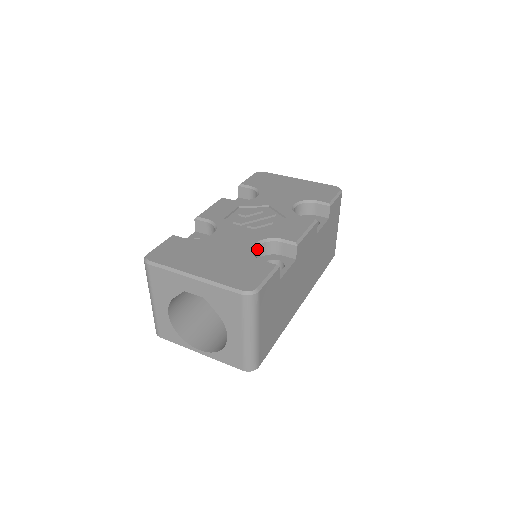
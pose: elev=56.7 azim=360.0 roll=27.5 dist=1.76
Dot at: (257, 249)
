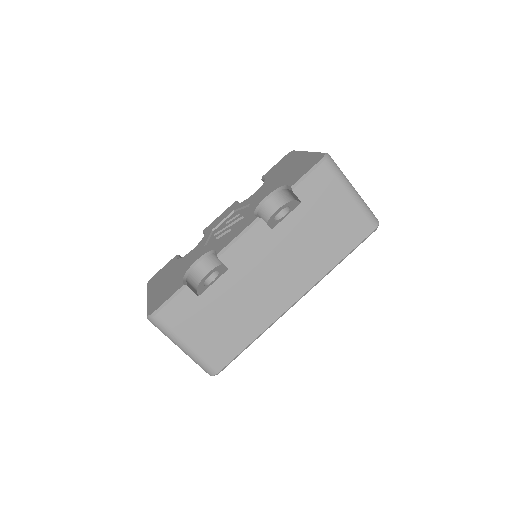
Dot at: (203, 263)
